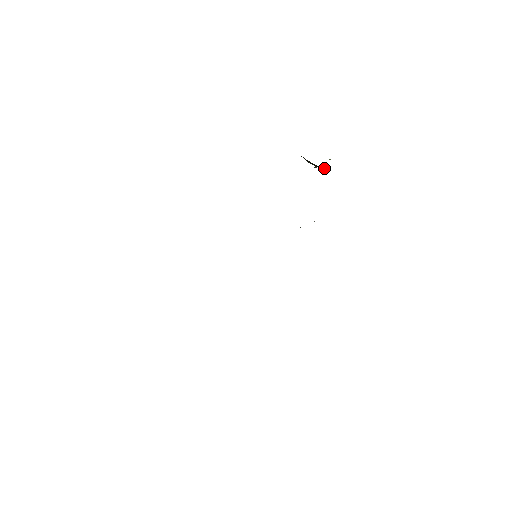
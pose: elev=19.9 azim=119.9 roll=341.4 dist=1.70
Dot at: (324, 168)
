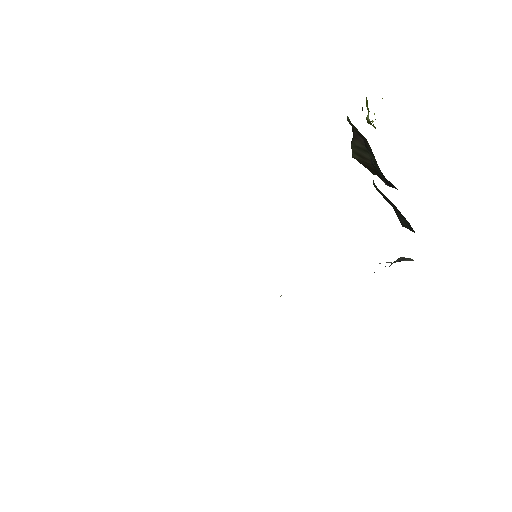
Dot at: (365, 165)
